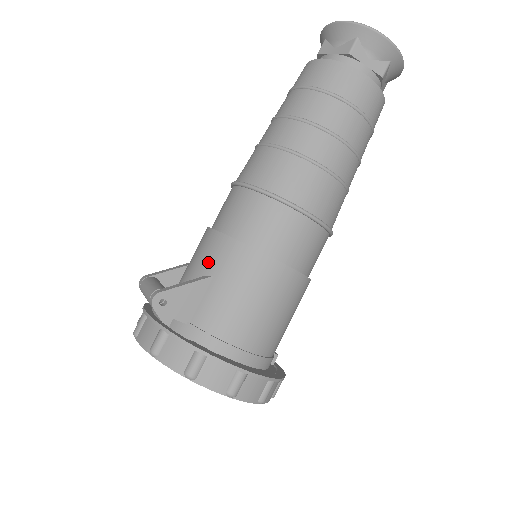
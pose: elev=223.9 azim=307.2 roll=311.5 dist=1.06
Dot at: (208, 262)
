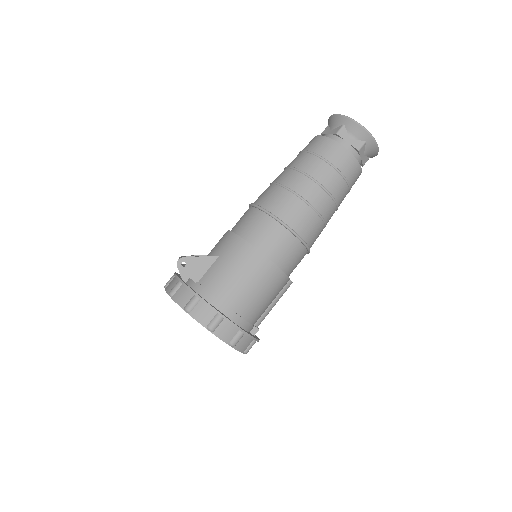
Dot at: (219, 248)
